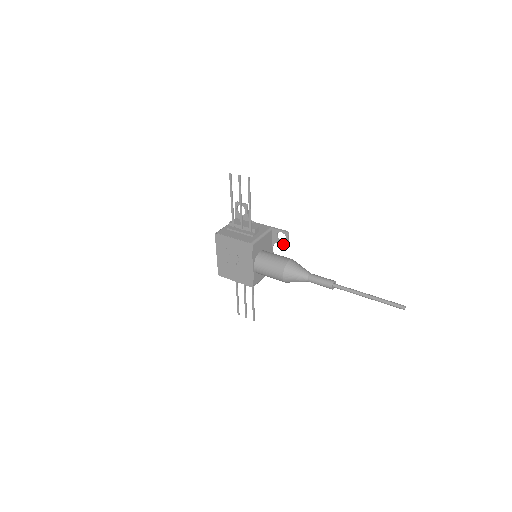
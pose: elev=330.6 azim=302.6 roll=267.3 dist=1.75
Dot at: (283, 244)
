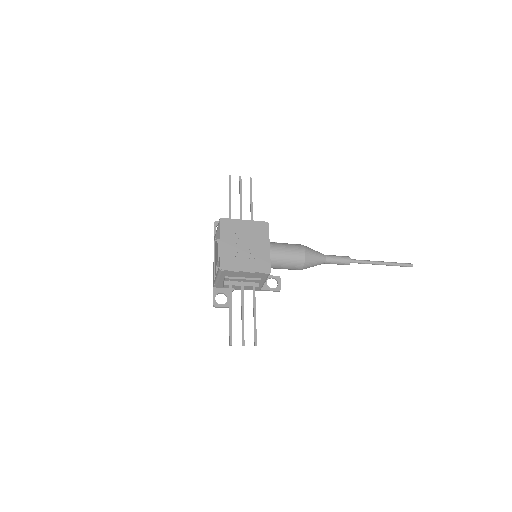
Dot at: occluded
